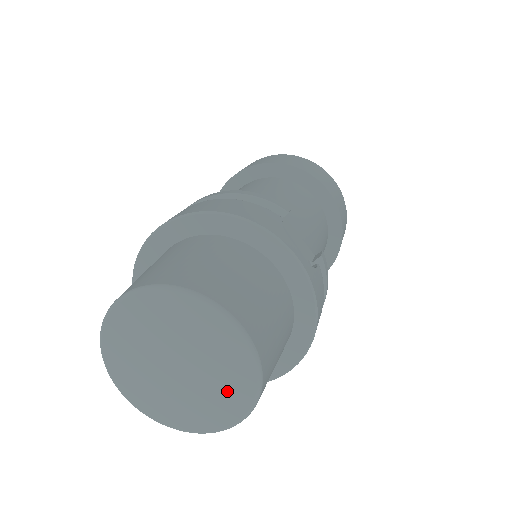
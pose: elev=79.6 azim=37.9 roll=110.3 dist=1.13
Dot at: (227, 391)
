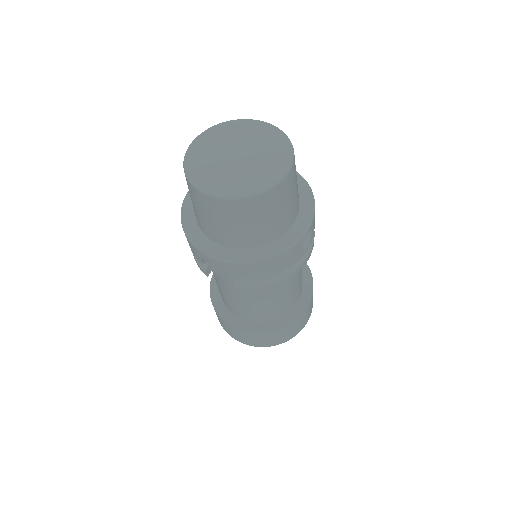
Dot at: (274, 153)
